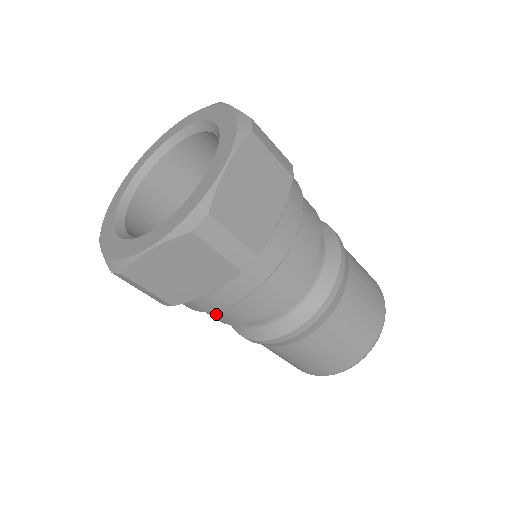
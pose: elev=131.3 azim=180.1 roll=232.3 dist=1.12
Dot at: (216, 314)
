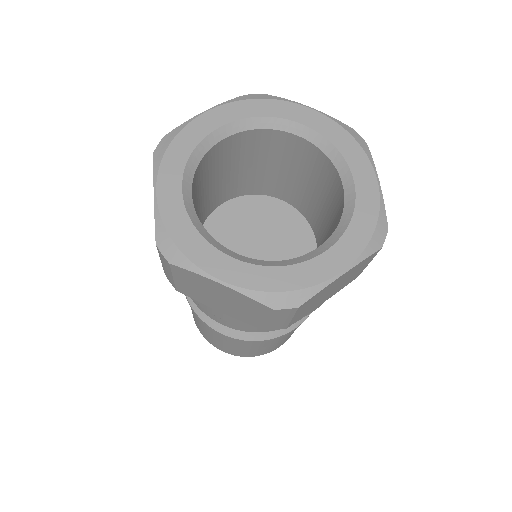
Dot at: occluded
